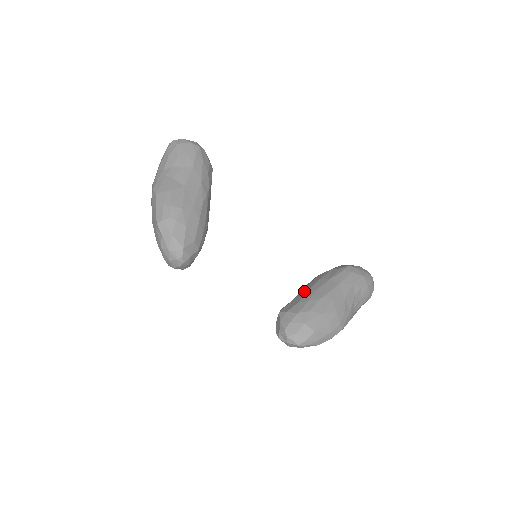
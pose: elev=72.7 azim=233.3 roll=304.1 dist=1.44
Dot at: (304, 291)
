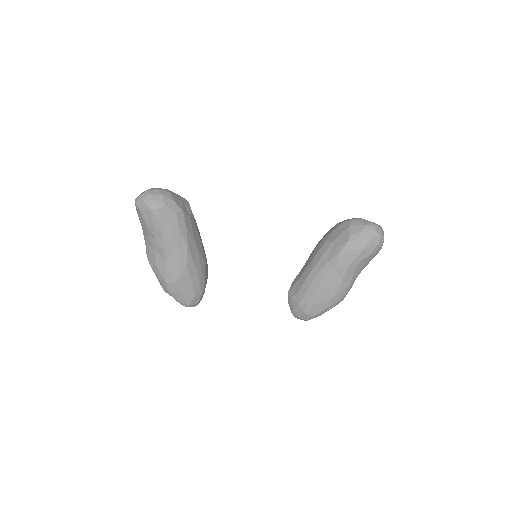
Dot at: (306, 274)
